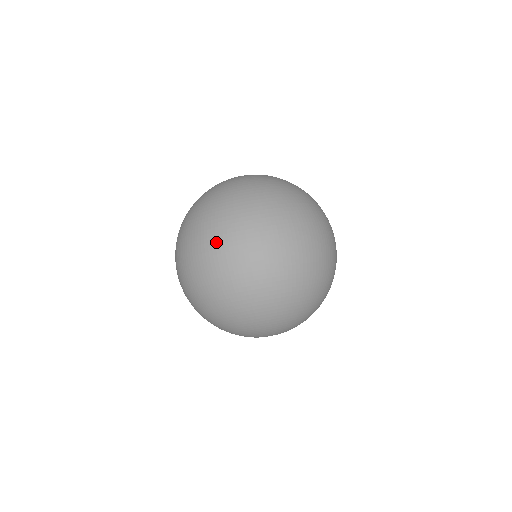
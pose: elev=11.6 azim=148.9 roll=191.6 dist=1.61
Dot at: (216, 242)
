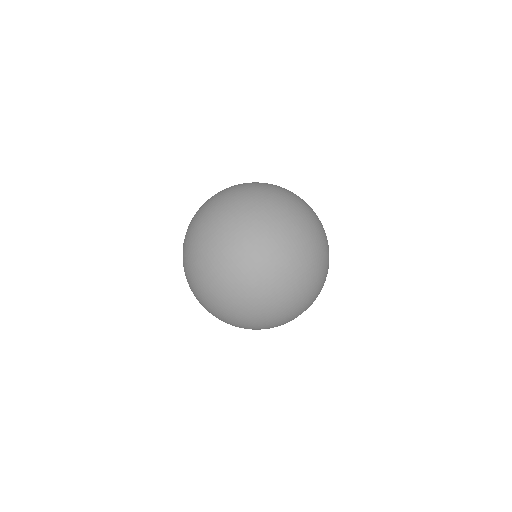
Dot at: (237, 245)
